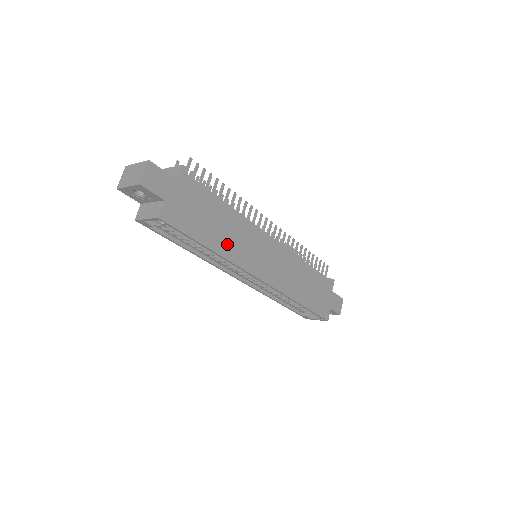
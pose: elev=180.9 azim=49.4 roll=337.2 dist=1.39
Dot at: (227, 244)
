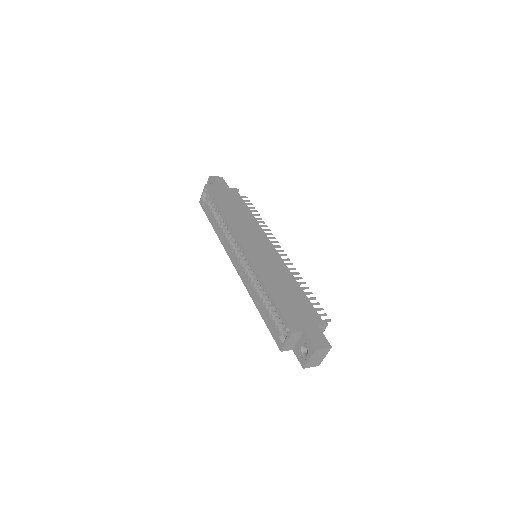
Dot at: (234, 218)
